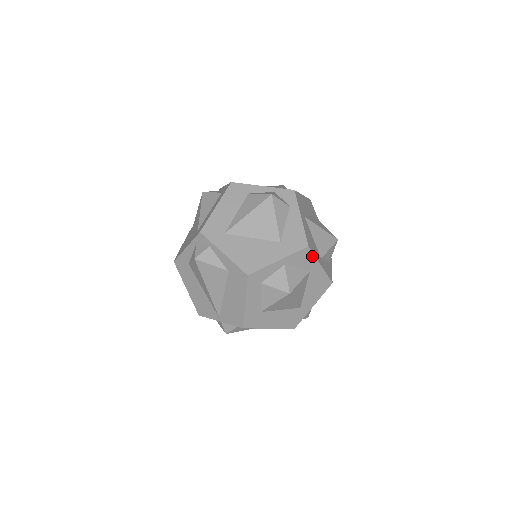
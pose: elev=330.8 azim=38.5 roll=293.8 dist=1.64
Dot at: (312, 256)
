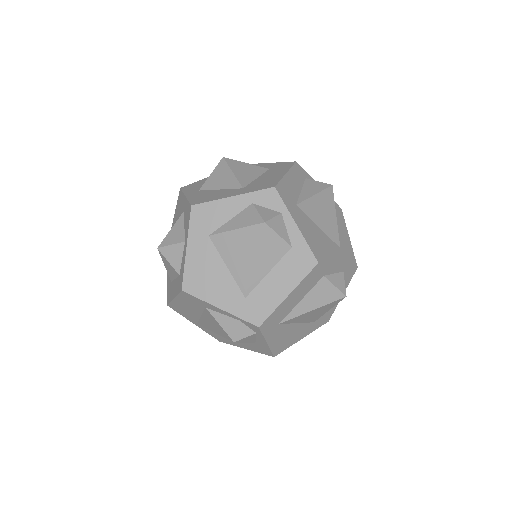
Dot at: occluded
